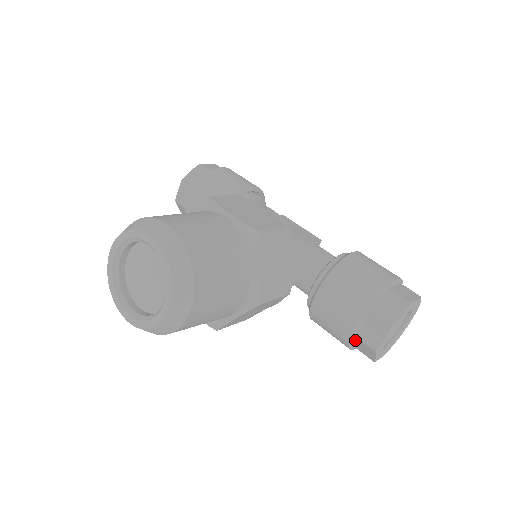
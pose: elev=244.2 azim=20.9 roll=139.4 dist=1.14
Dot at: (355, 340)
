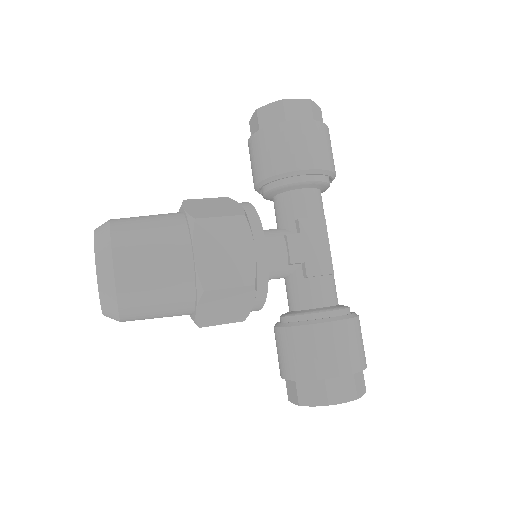
Dot at: occluded
